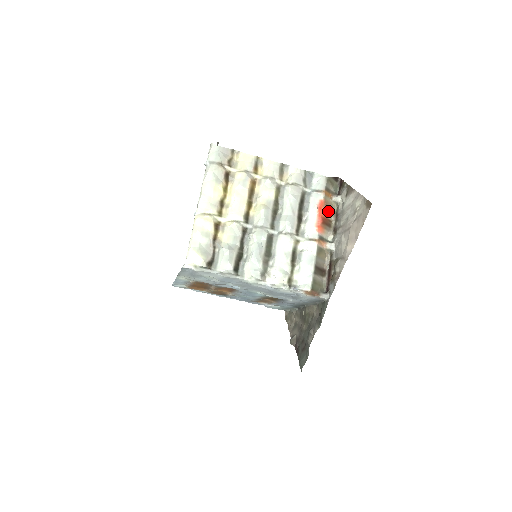
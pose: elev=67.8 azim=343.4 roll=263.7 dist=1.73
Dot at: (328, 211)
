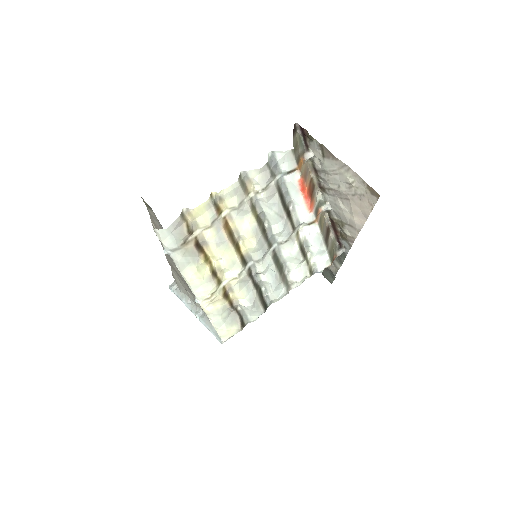
Dot at: (307, 176)
